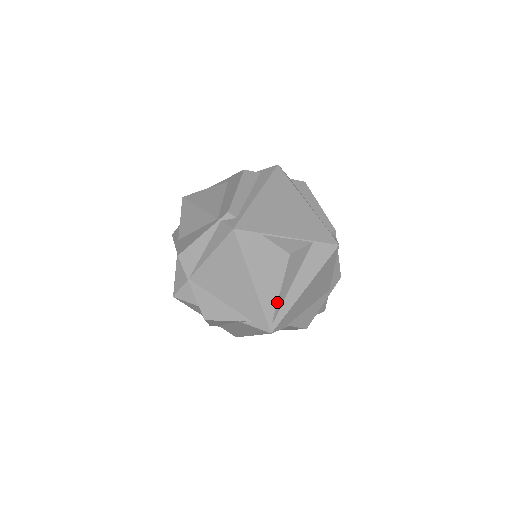
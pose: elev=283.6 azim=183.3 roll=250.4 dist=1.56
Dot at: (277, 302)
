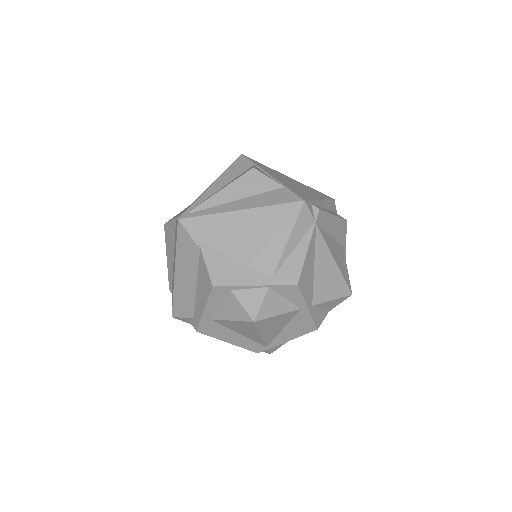
Dot at: (209, 198)
